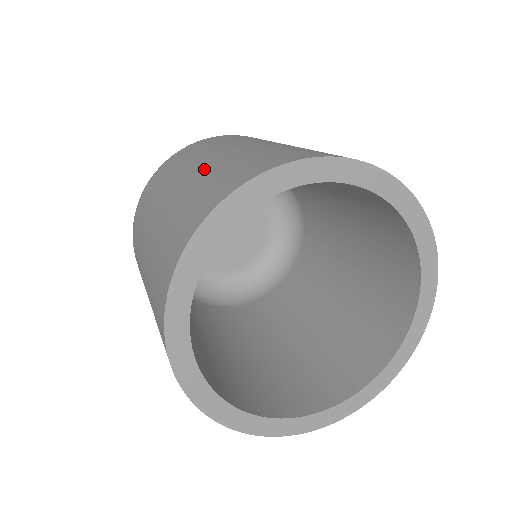
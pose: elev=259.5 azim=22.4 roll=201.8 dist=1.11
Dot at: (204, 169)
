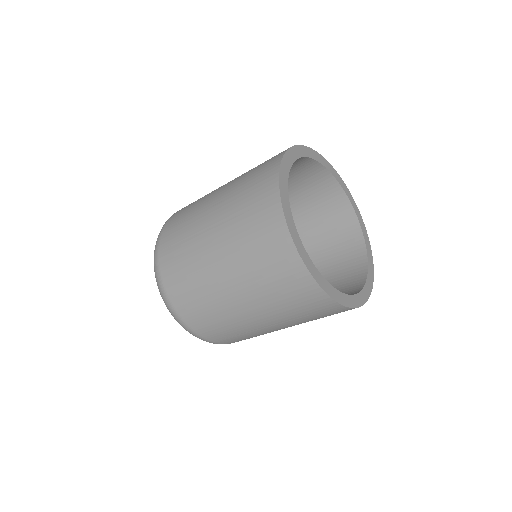
Dot at: (226, 239)
